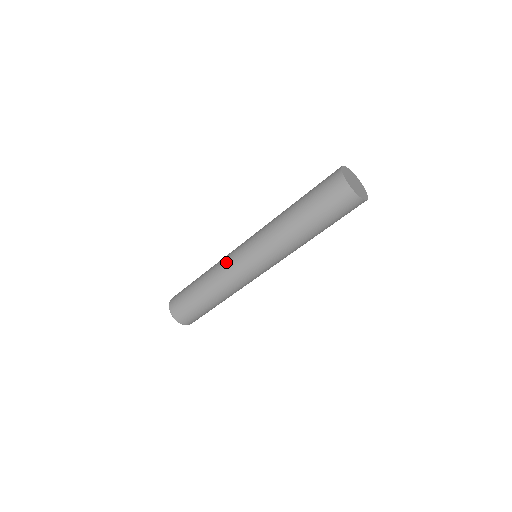
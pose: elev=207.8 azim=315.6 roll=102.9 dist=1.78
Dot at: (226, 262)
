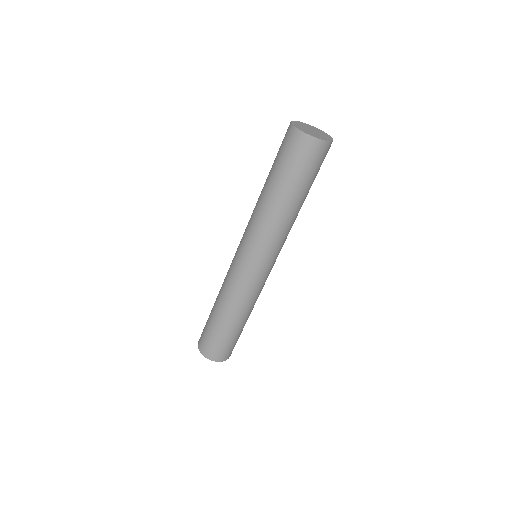
Dot at: occluded
